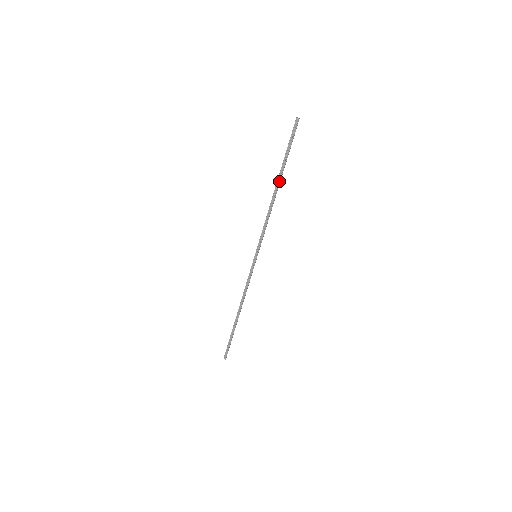
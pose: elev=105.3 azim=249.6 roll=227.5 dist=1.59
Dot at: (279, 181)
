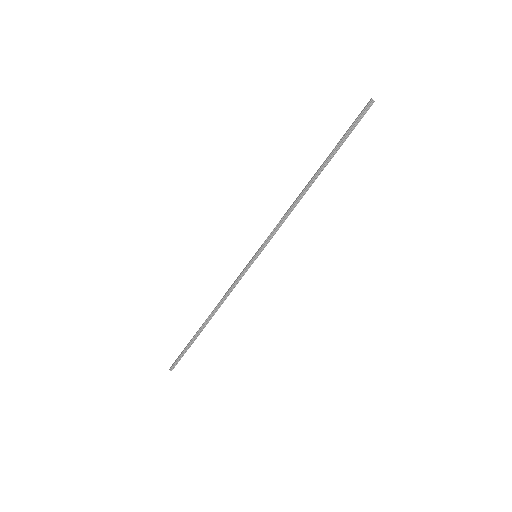
Dot at: (320, 172)
